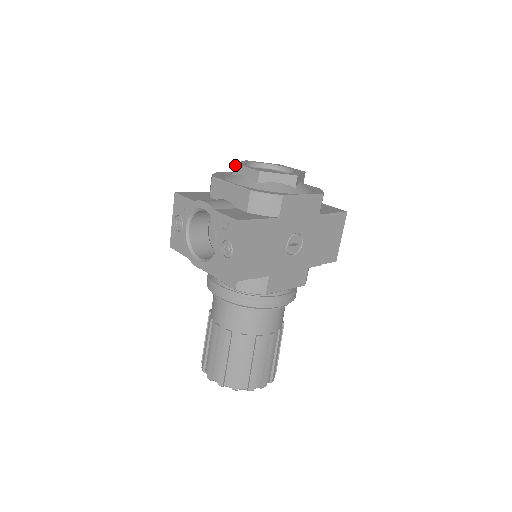
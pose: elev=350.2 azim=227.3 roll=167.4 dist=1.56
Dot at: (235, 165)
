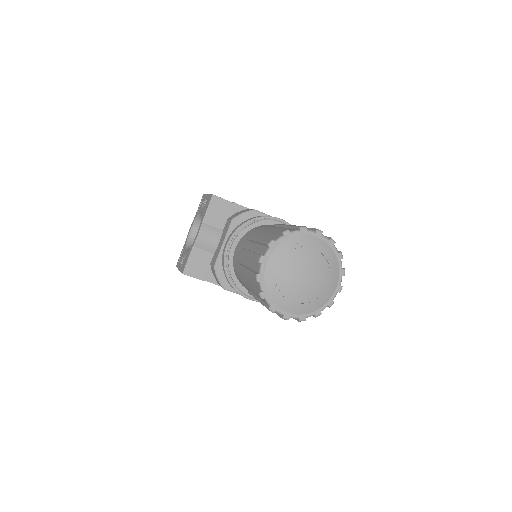
Dot at: occluded
